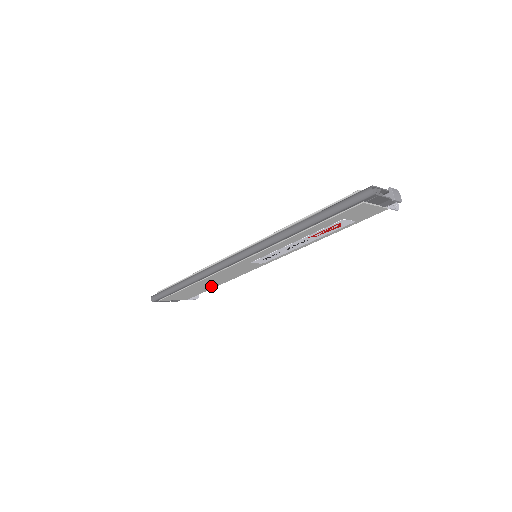
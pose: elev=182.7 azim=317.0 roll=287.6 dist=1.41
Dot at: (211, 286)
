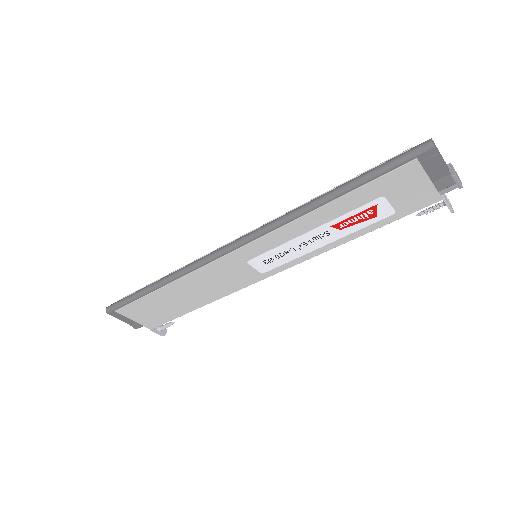
Dot at: (186, 306)
